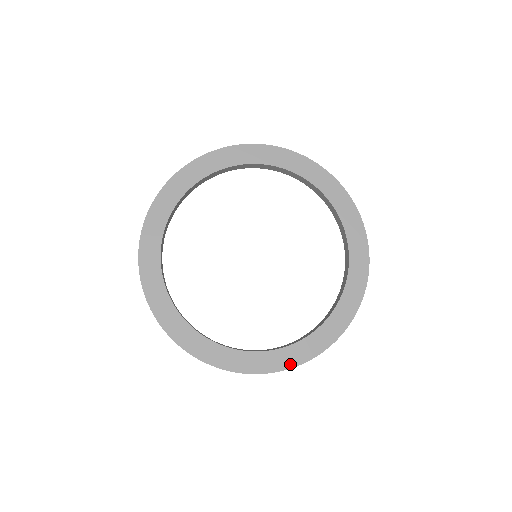
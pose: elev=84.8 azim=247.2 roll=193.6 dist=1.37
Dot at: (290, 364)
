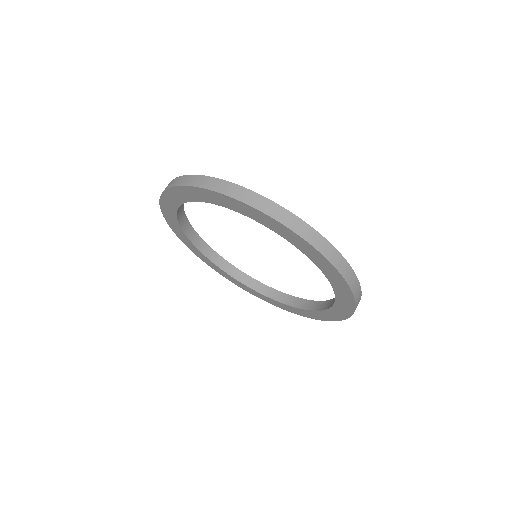
Dot at: (240, 286)
